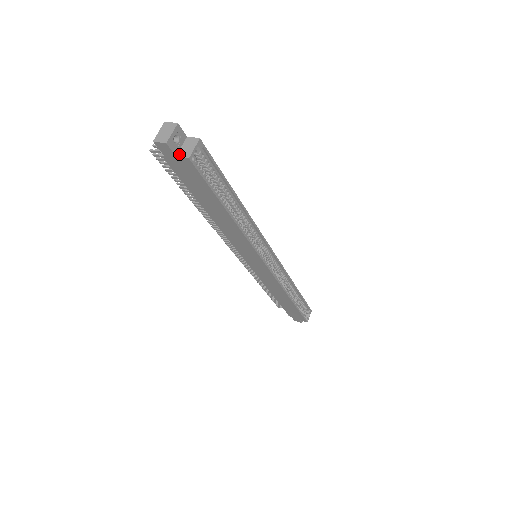
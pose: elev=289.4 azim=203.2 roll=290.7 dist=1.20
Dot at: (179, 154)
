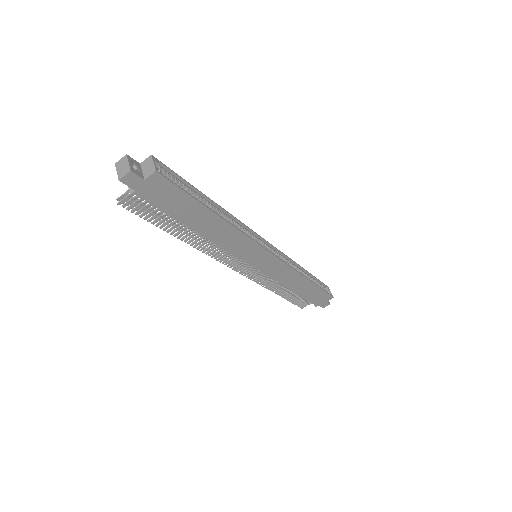
Dot at: (145, 176)
